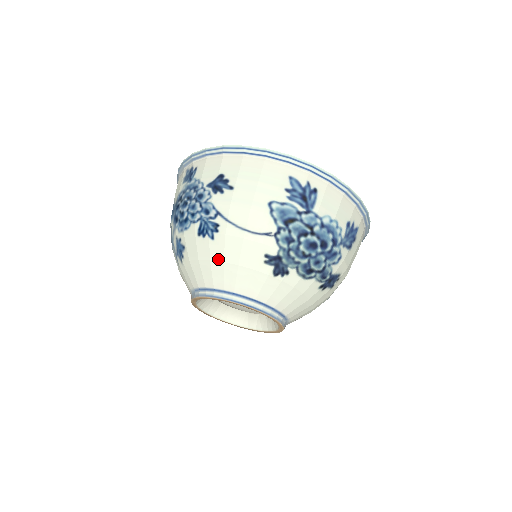
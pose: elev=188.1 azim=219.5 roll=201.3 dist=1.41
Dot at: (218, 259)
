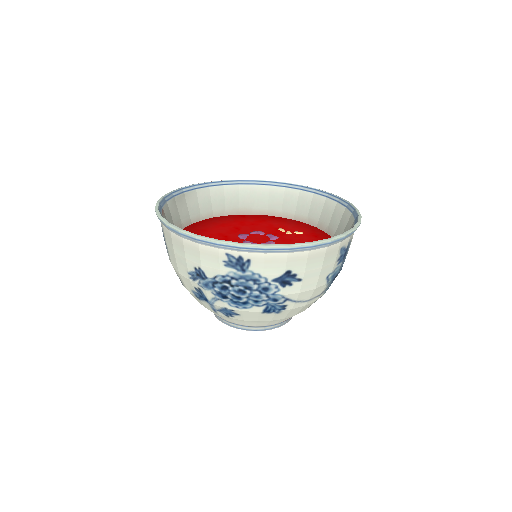
Dot at: (279, 319)
